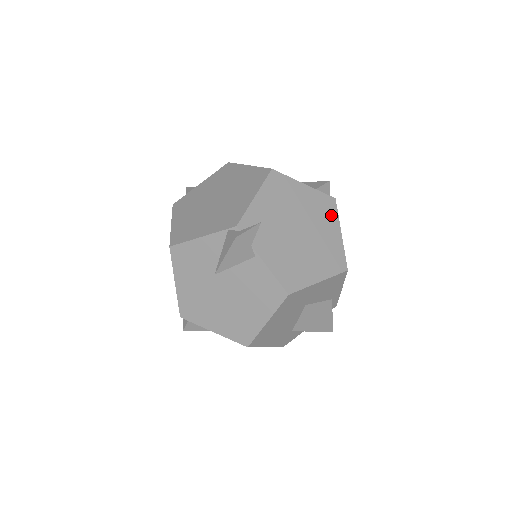
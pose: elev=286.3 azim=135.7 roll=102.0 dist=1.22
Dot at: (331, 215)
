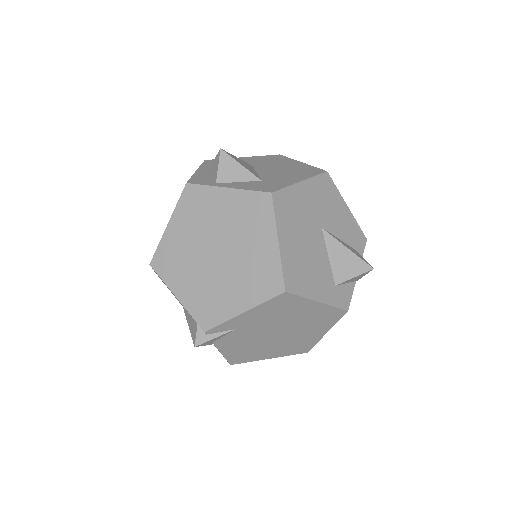
Dot at: (328, 322)
